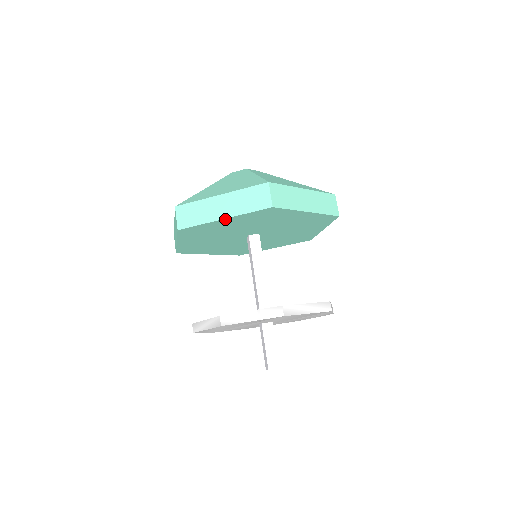
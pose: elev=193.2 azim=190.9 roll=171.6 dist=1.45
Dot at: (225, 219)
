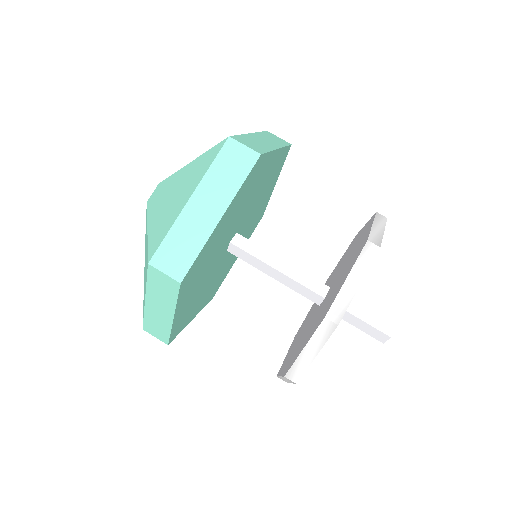
Dot at: (222, 217)
